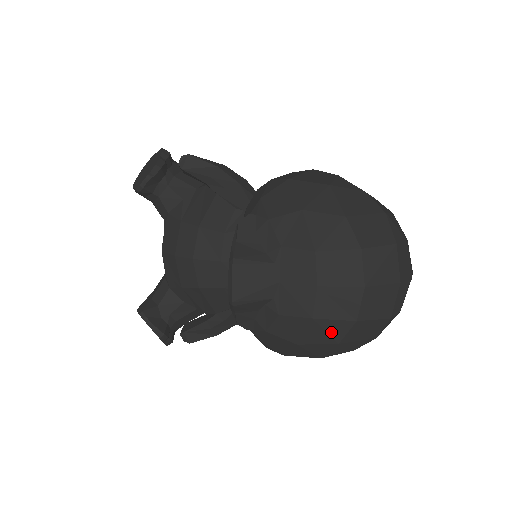
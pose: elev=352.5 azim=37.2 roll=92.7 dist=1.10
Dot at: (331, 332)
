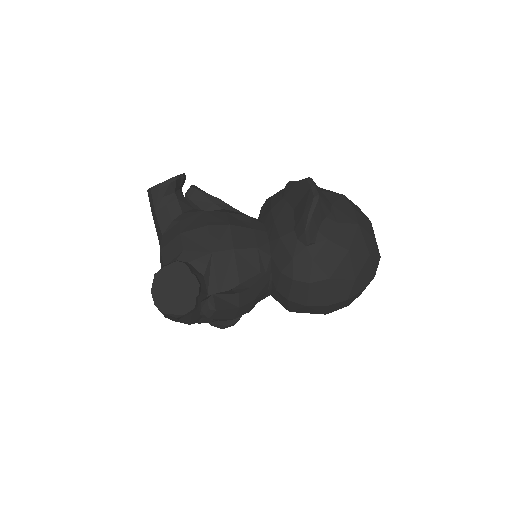
Dot at: (366, 242)
